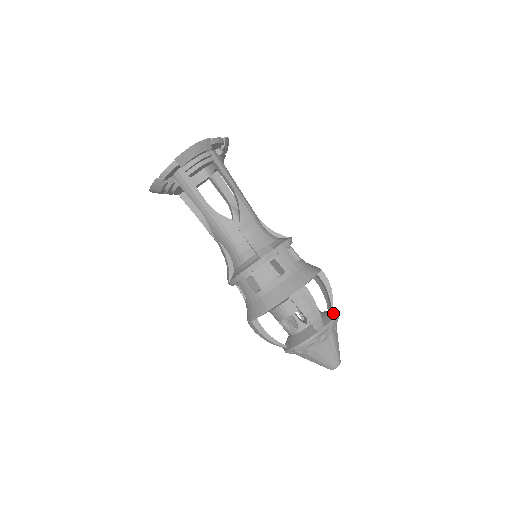
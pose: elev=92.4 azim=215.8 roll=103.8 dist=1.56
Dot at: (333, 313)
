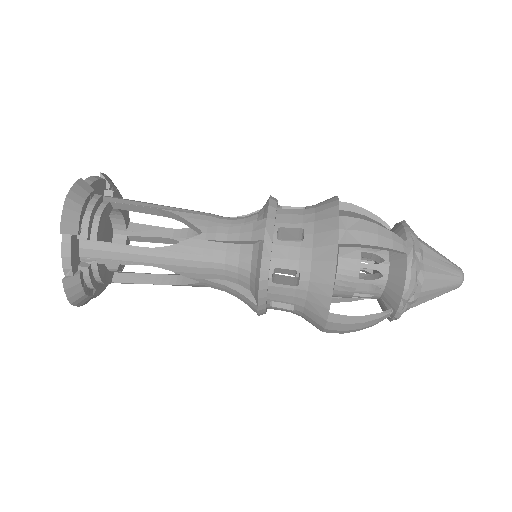
Dot at: (396, 225)
